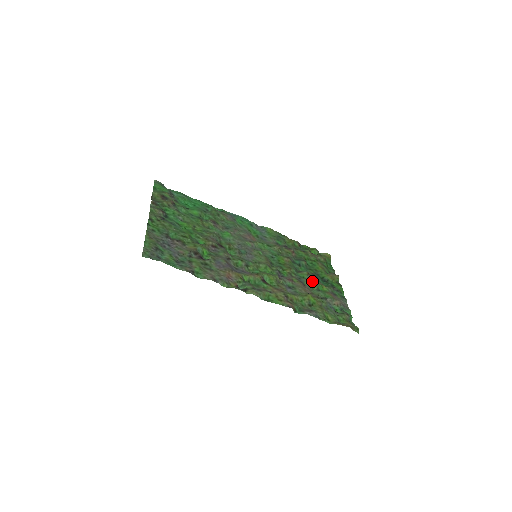
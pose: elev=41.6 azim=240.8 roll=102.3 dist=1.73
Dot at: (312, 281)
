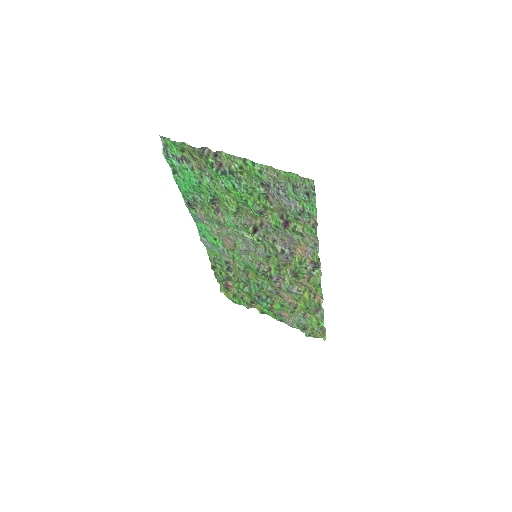
Dot at: (274, 297)
